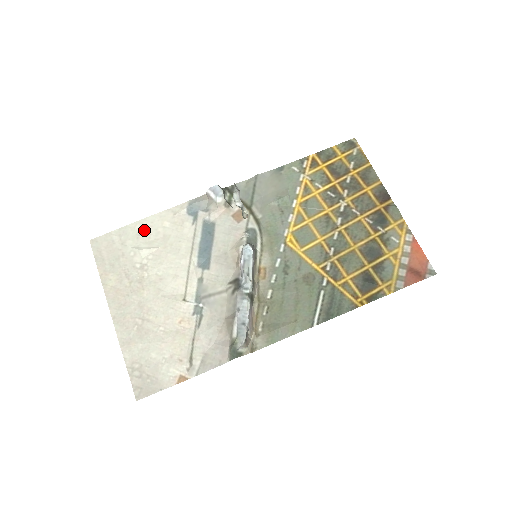
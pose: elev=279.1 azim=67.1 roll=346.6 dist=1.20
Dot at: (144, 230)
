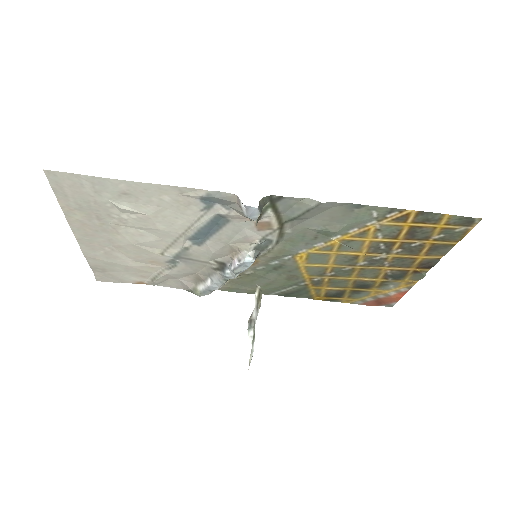
Dot at: (131, 192)
